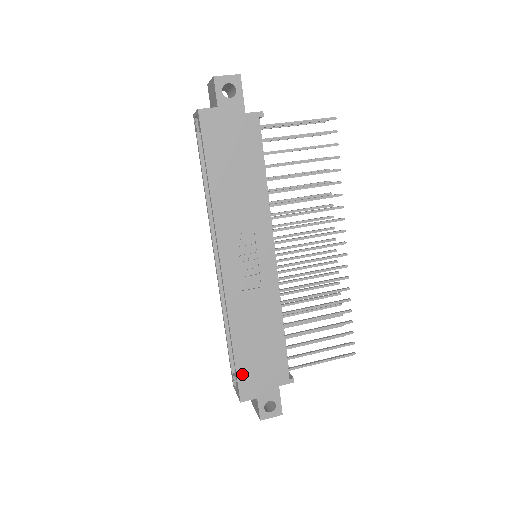
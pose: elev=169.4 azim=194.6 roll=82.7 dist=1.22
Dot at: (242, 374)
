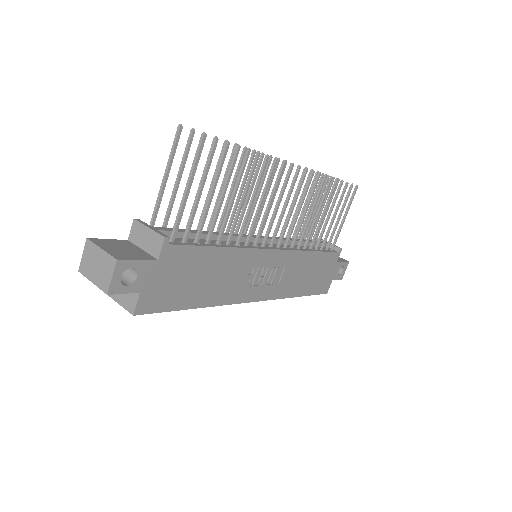
Dot at: (317, 291)
